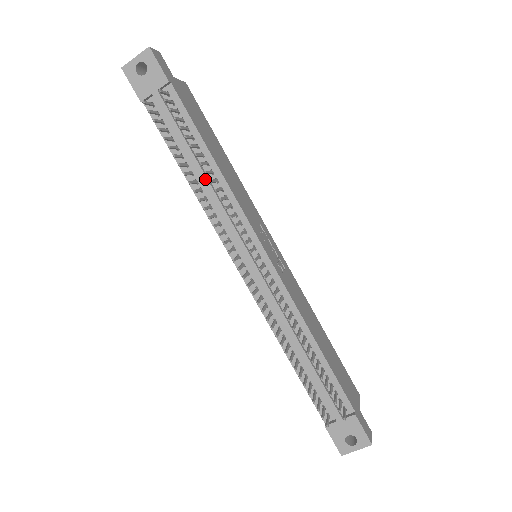
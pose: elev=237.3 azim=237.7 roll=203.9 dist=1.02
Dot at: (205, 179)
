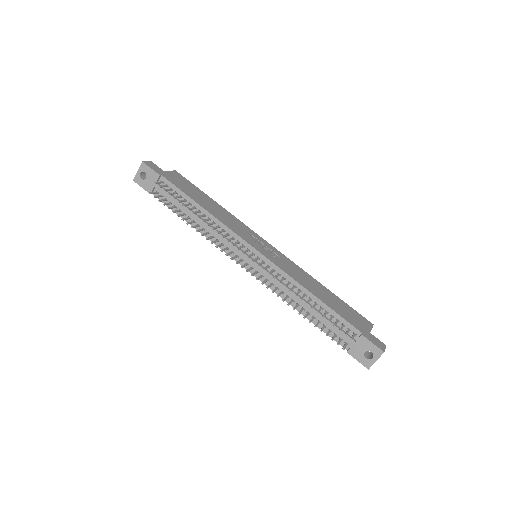
Dot at: (202, 221)
